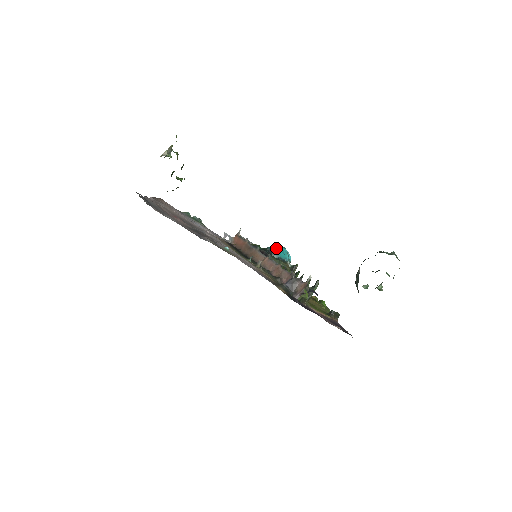
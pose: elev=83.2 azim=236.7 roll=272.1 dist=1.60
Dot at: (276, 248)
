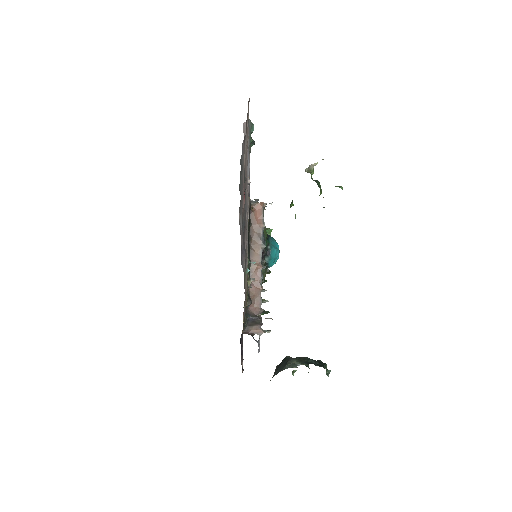
Dot at: (275, 253)
